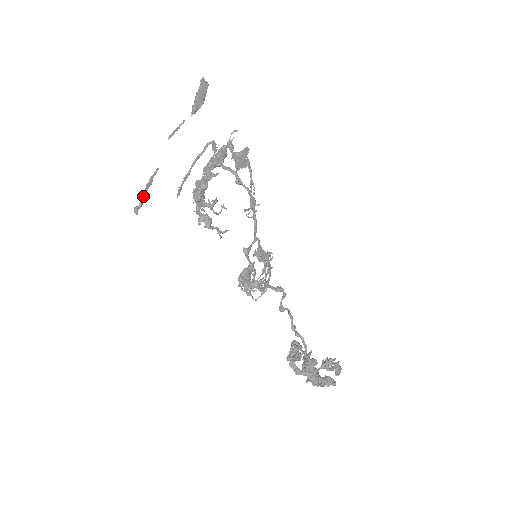
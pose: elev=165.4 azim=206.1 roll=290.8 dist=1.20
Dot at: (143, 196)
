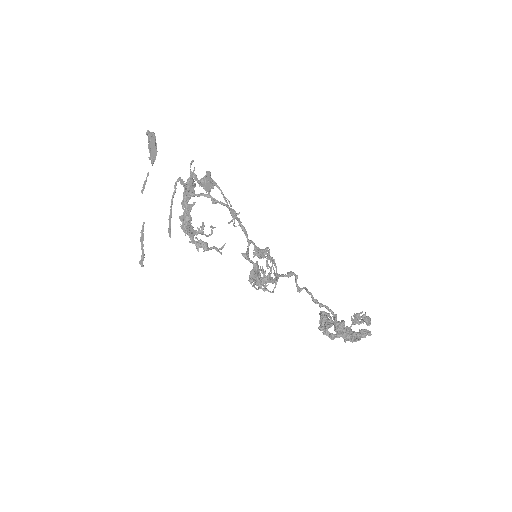
Dot at: (142, 250)
